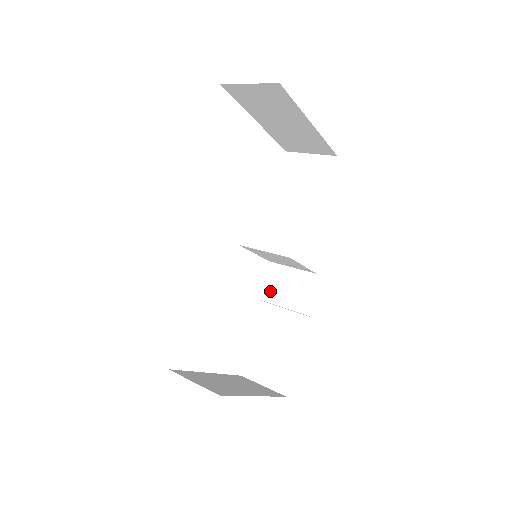
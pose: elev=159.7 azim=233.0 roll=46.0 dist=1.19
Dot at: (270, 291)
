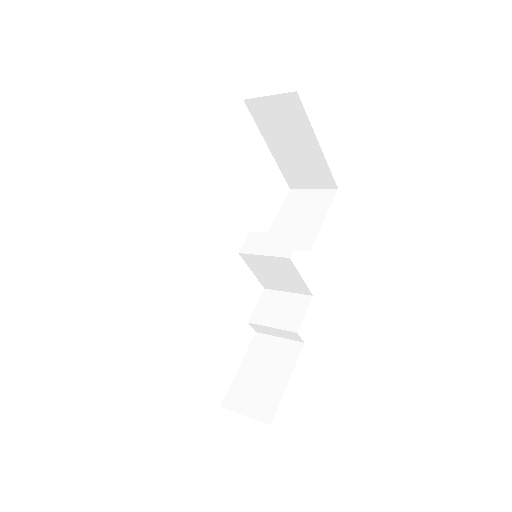
Dot at: (263, 314)
